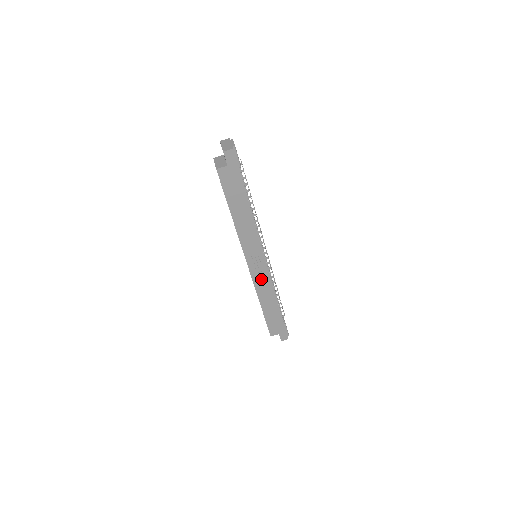
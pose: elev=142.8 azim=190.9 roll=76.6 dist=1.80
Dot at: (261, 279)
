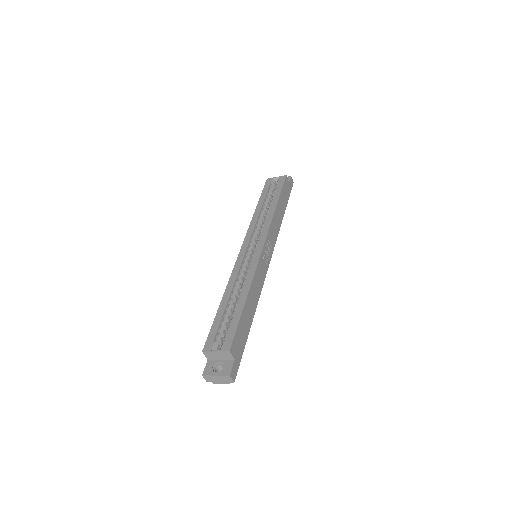
Dot at: (261, 271)
